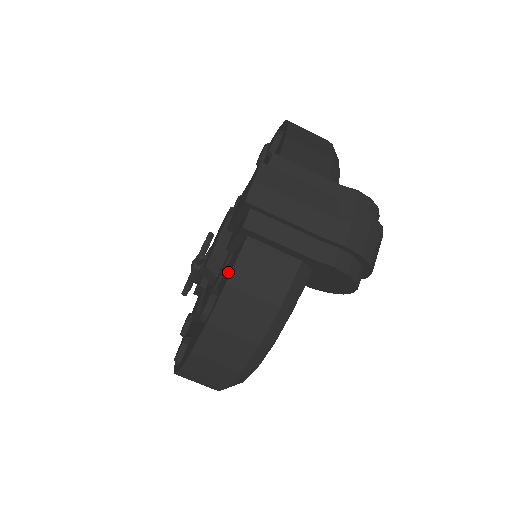
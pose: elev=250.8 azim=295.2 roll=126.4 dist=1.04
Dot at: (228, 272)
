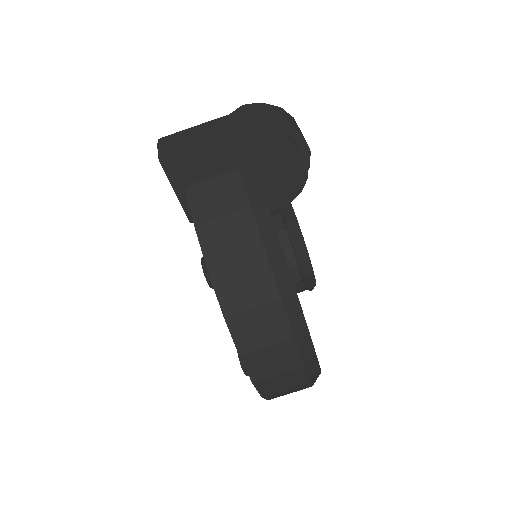
Dot at: occluded
